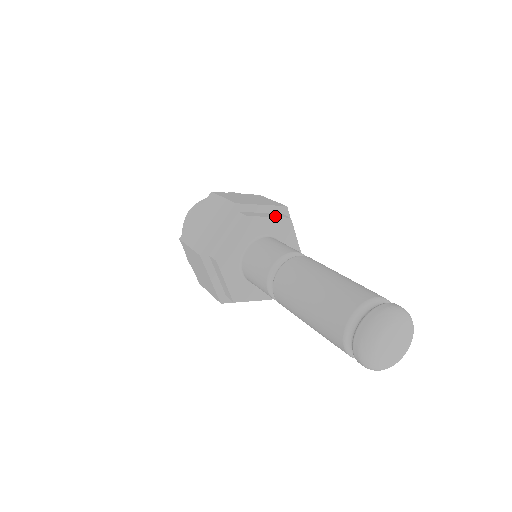
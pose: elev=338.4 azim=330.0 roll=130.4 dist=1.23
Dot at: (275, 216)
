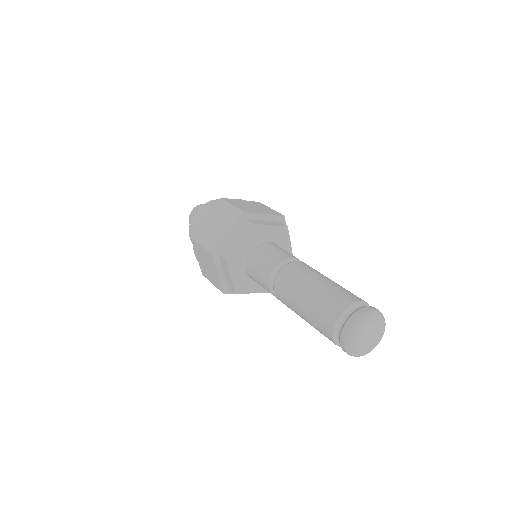
Dot at: (275, 224)
